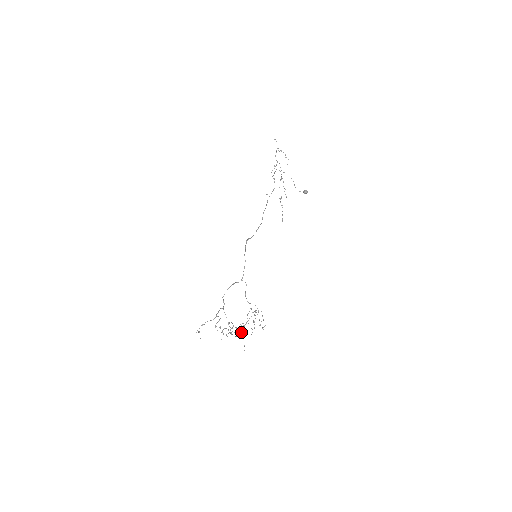
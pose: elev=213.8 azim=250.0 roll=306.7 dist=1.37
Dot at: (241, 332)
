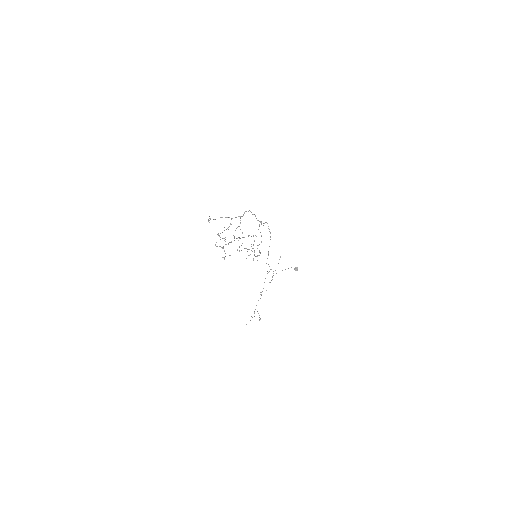
Dot at: occluded
